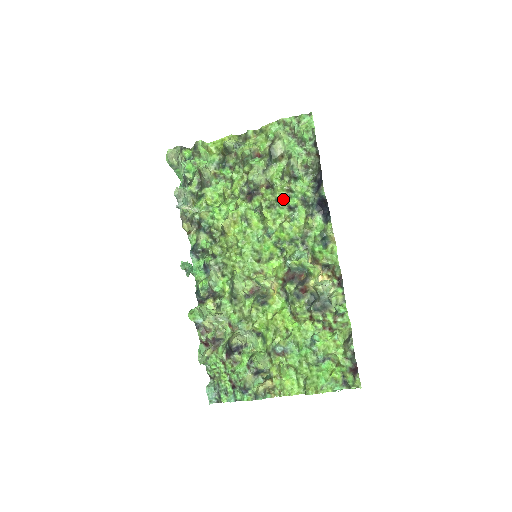
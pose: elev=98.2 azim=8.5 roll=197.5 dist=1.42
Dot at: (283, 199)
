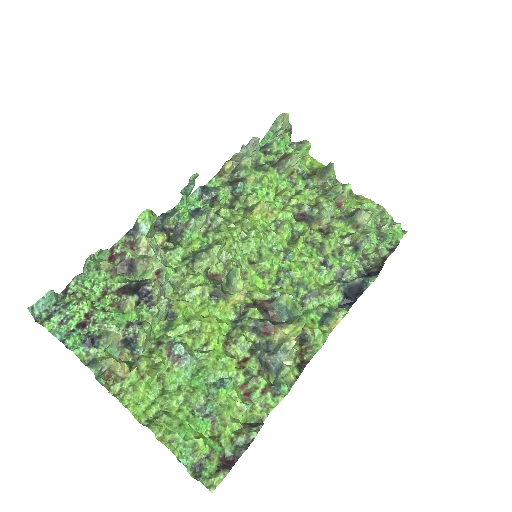
Dot at: (326, 250)
